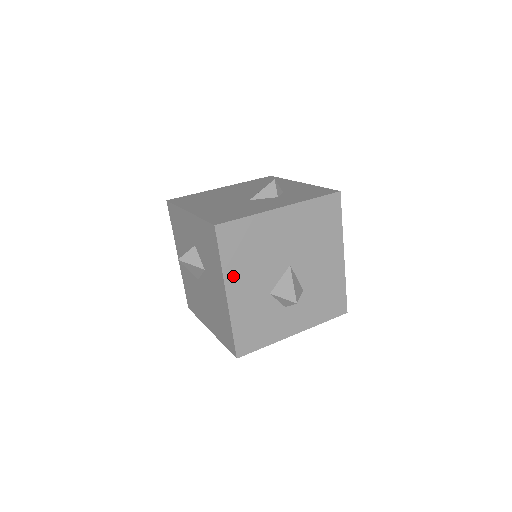
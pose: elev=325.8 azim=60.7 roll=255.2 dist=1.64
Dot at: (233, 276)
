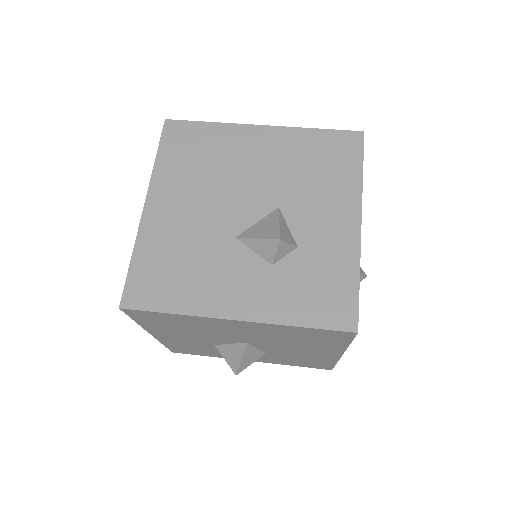
Dot at: (158, 330)
